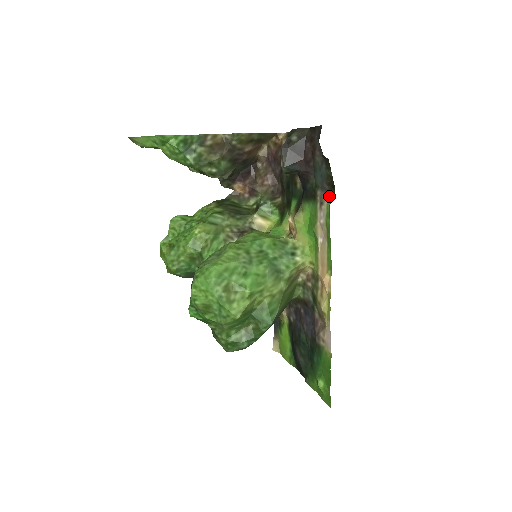
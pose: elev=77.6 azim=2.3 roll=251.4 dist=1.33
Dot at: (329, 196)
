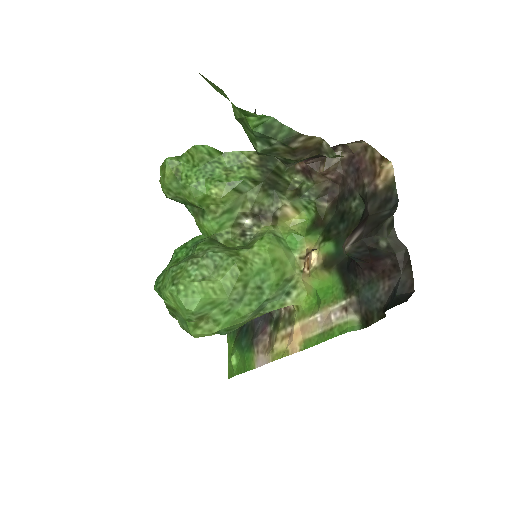
Dot at: (357, 317)
